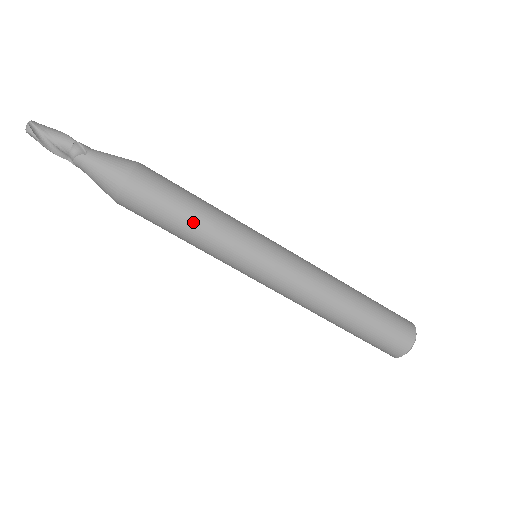
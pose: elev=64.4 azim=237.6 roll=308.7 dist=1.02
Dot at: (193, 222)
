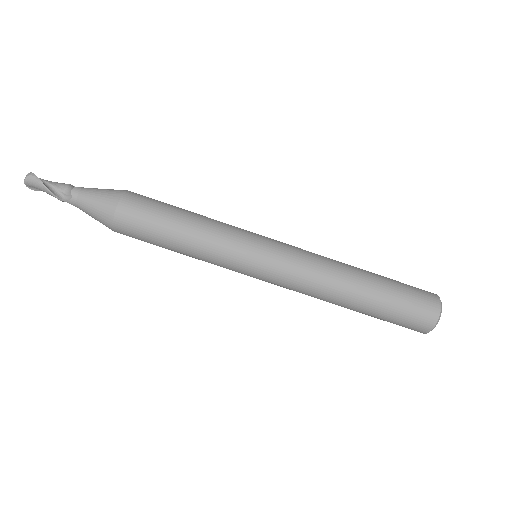
Dot at: (192, 215)
